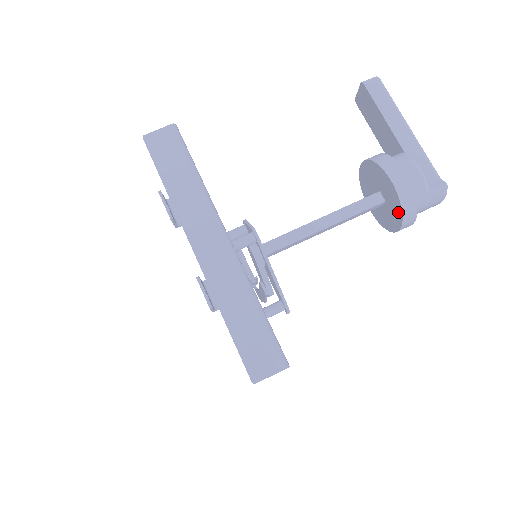
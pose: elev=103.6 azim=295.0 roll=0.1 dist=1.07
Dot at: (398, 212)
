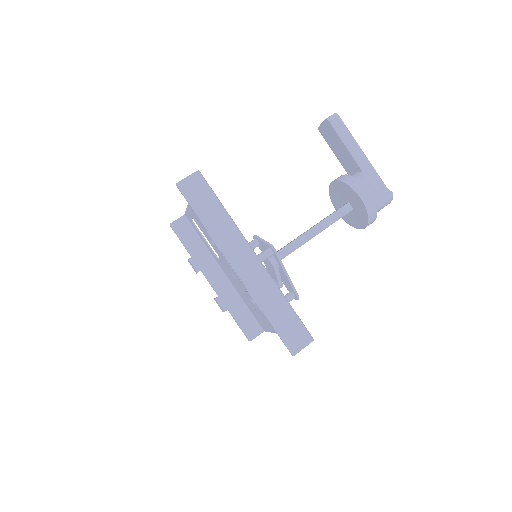
Dot at: (365, 218)
